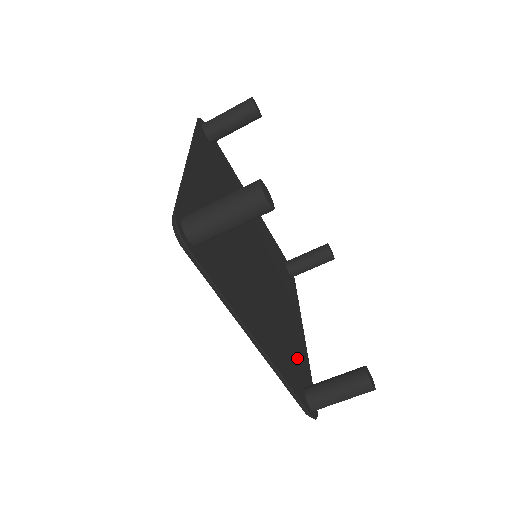
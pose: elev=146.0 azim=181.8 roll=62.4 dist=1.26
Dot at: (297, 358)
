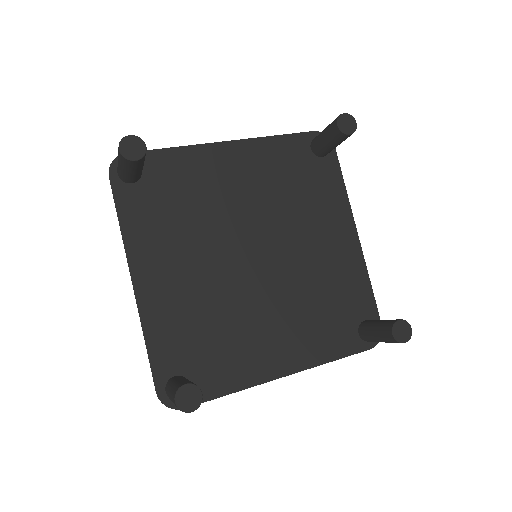
Dot at: (344, 301)
